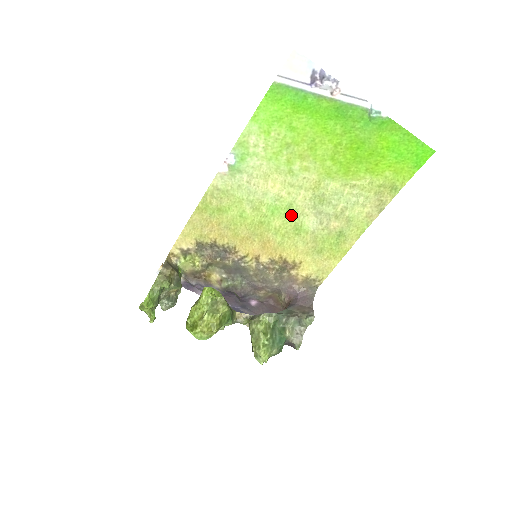
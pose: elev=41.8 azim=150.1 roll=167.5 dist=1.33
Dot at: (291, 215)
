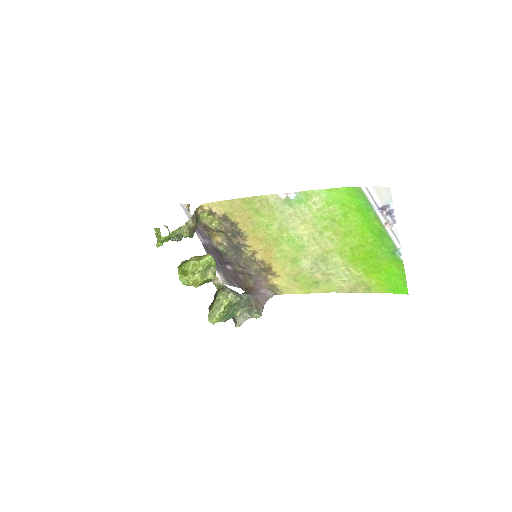
Dot at: (298, 251)
